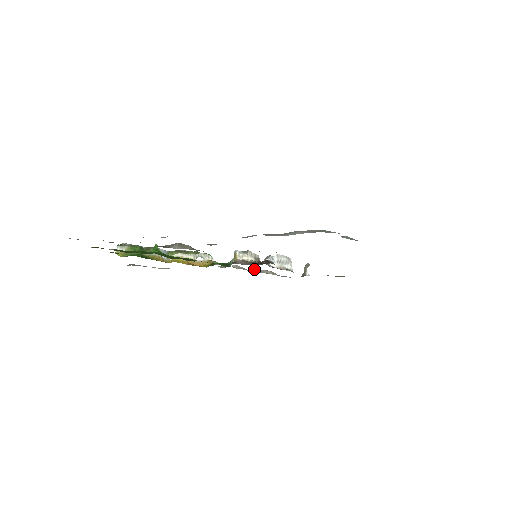
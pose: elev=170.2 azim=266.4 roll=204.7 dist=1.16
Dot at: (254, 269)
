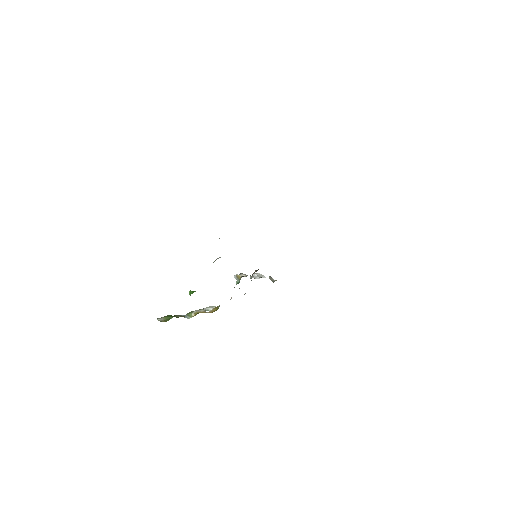
Dot at: occluded
